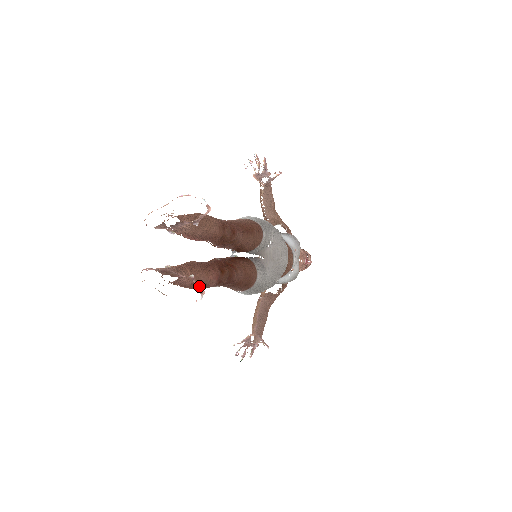
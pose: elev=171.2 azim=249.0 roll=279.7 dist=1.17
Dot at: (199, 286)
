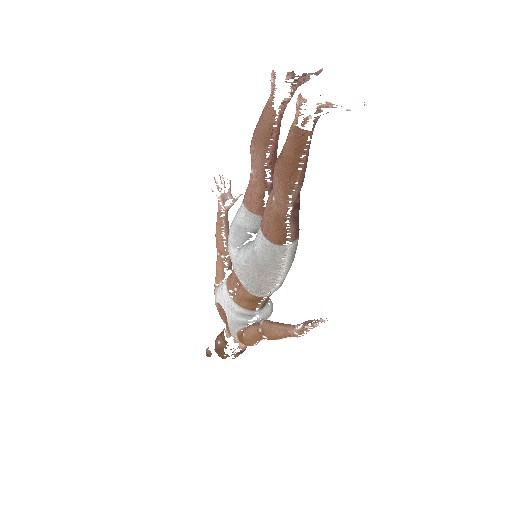
Dot at: (305, 168)
